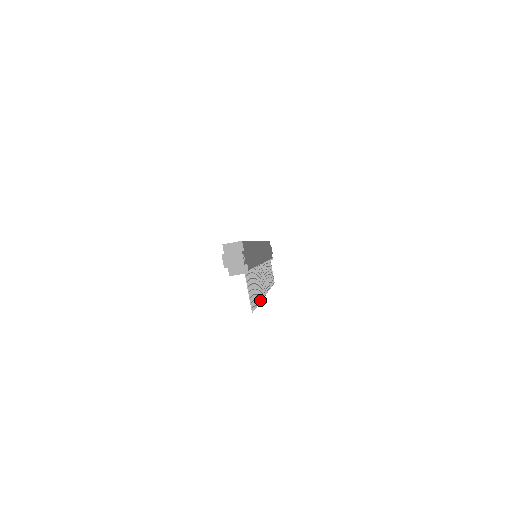
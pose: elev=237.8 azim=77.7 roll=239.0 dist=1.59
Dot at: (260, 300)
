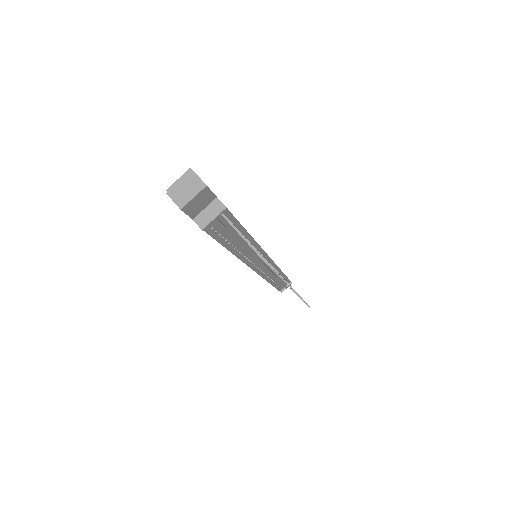
Dot at: occluded
